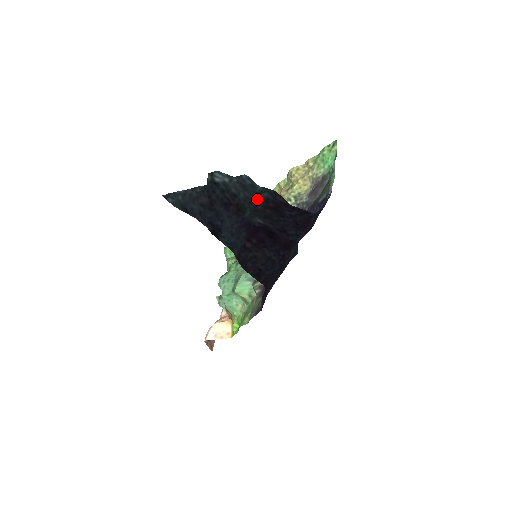
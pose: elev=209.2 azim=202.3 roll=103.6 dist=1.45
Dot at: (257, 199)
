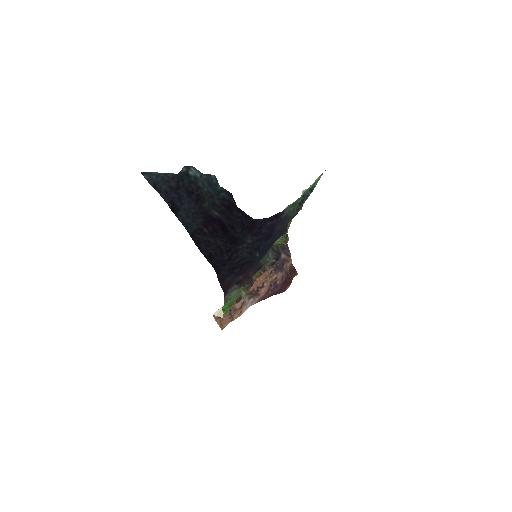
Dot at: (216, 196)
